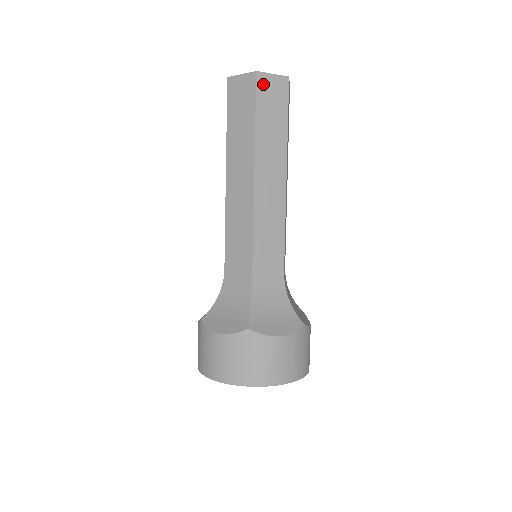
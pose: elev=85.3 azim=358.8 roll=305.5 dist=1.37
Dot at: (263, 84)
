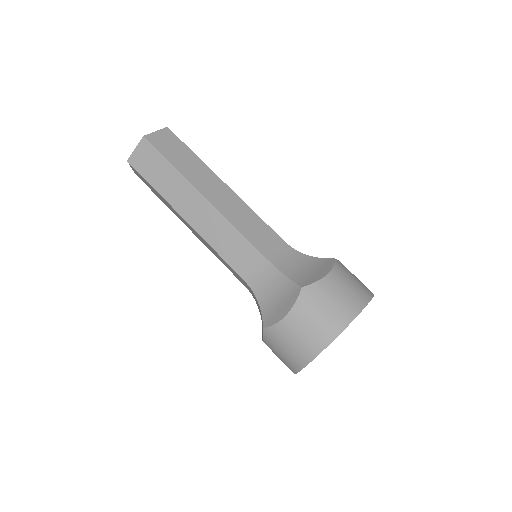
Dot at: (155, 140)
